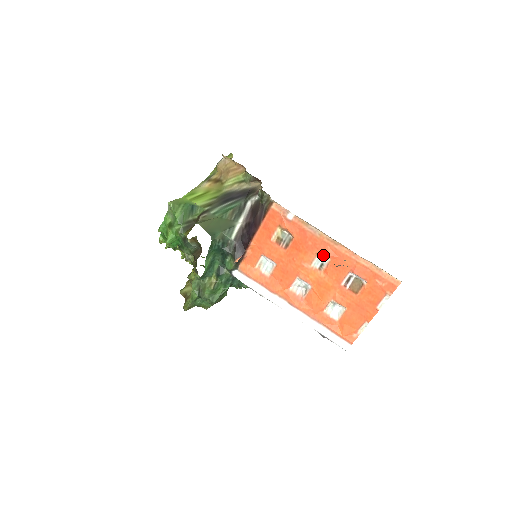
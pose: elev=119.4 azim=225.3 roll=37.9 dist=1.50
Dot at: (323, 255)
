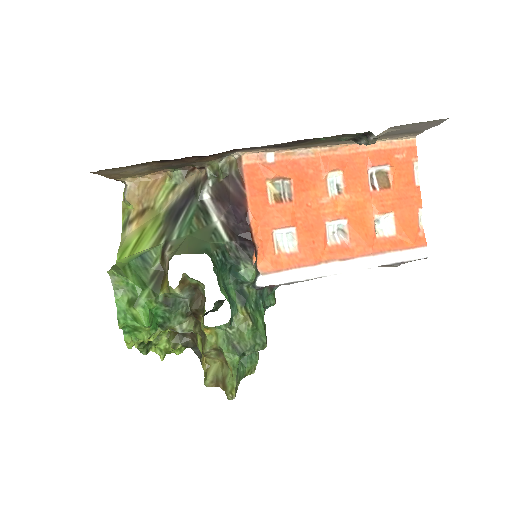
Dot at: (332, 173)
